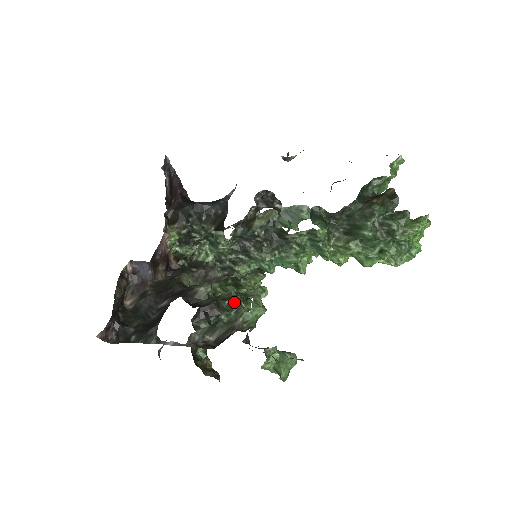
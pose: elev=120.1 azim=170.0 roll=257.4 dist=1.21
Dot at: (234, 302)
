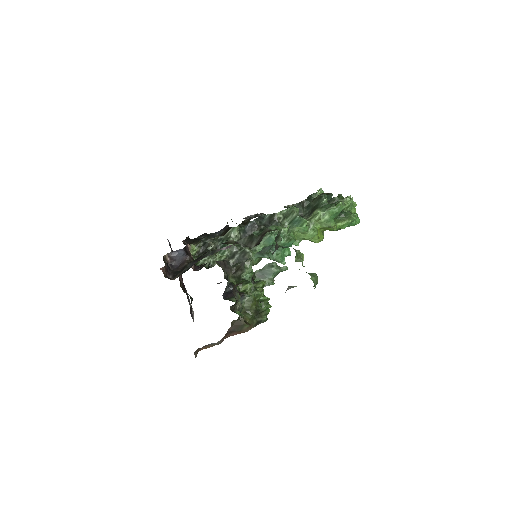
Dot at: (250, 294)
